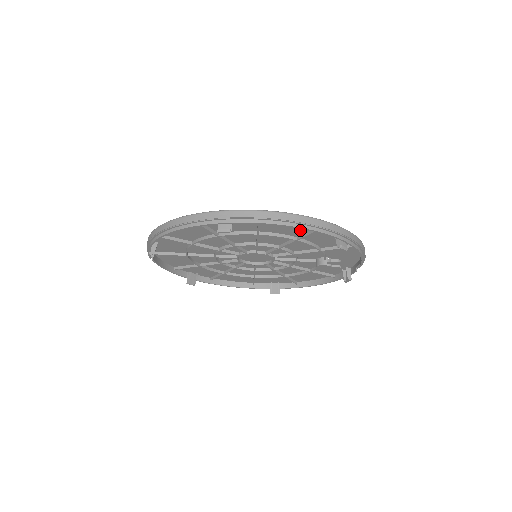
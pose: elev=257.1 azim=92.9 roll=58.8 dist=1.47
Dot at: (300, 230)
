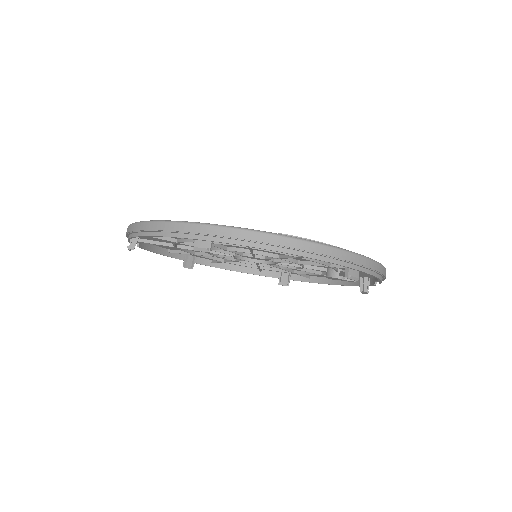
Dot at: occluded
